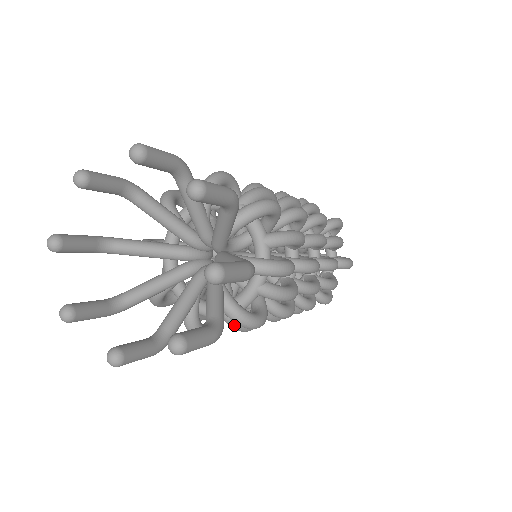
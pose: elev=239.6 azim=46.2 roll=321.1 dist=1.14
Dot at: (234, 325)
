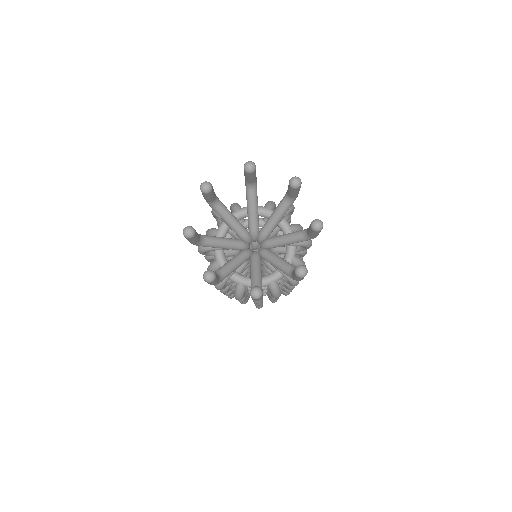
Dot at: (240, 292)
